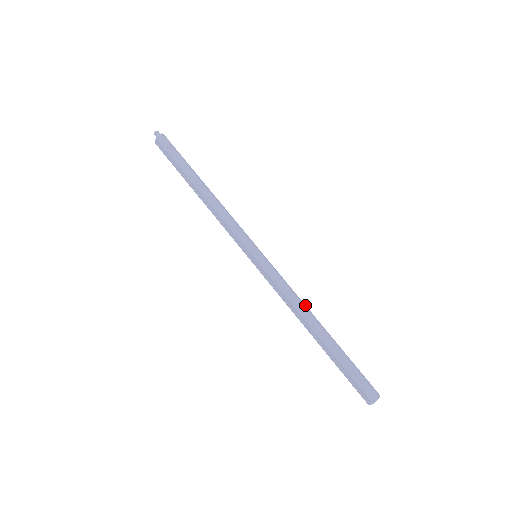
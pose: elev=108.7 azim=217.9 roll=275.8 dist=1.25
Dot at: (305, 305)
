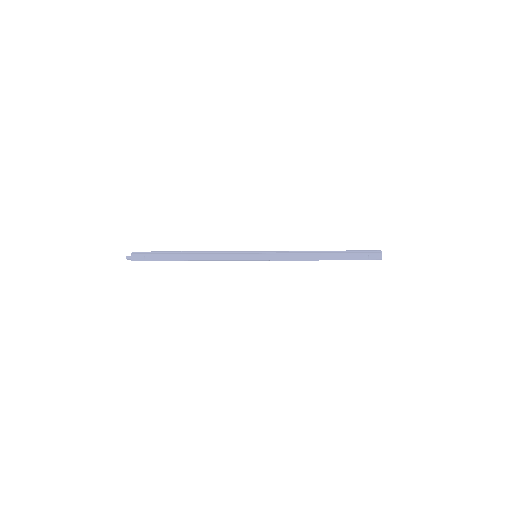
Dot at: (305, 252)
